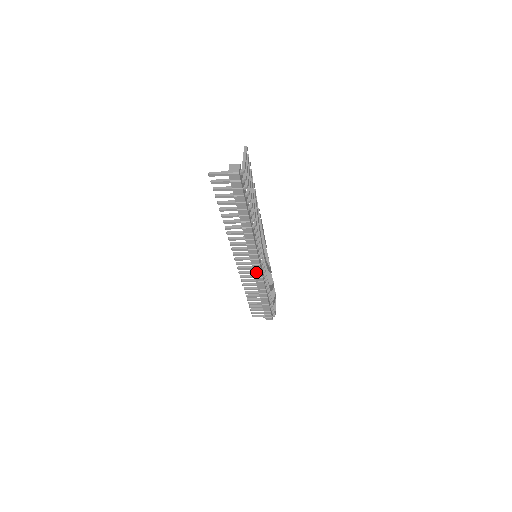
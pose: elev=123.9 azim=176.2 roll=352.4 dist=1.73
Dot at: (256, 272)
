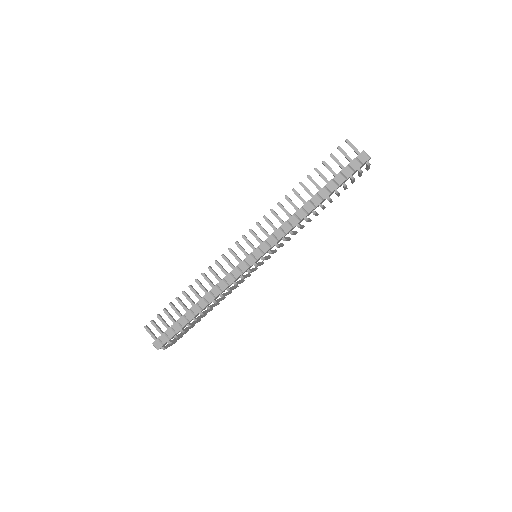
Dot at: (240, 267)
